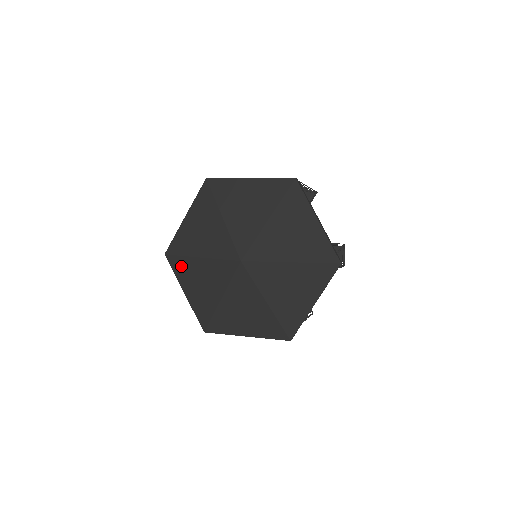
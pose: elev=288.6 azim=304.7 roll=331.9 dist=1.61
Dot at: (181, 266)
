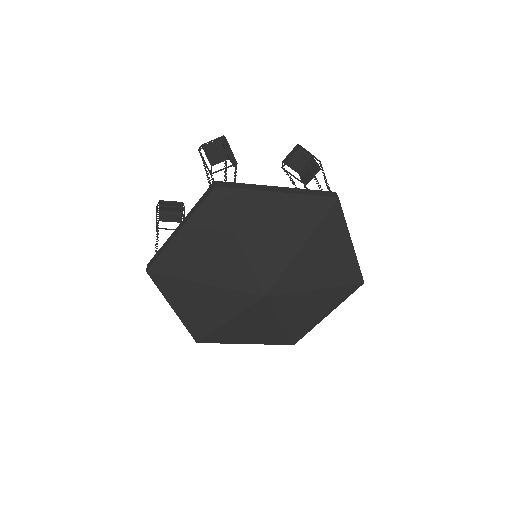
Dot at: (220, 337)
